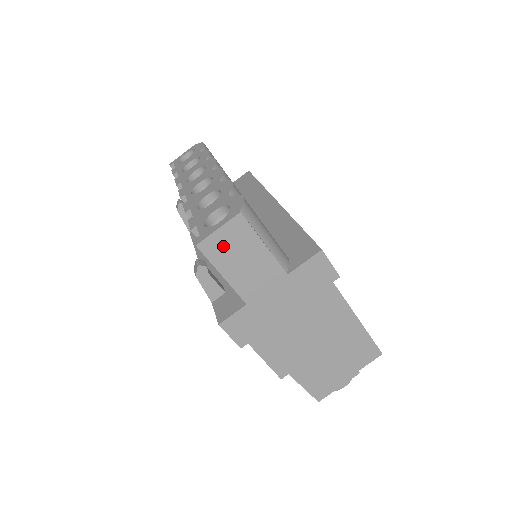
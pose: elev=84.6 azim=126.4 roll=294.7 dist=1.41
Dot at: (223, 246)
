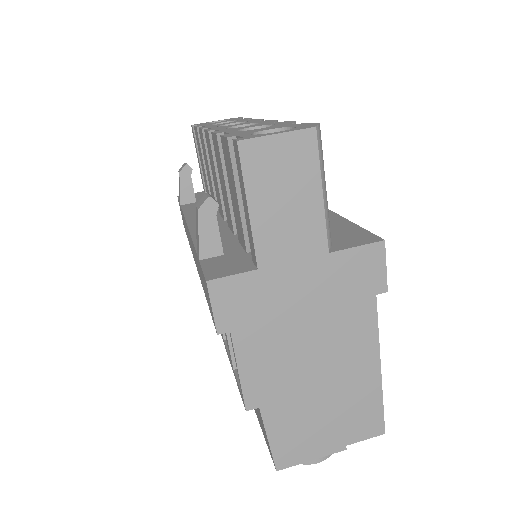
Dot at: (271, 163)
